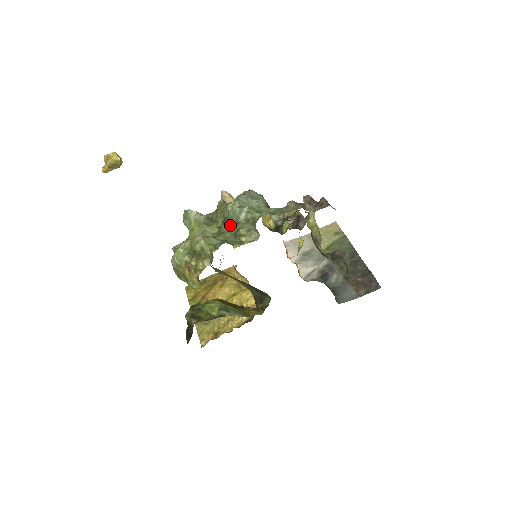
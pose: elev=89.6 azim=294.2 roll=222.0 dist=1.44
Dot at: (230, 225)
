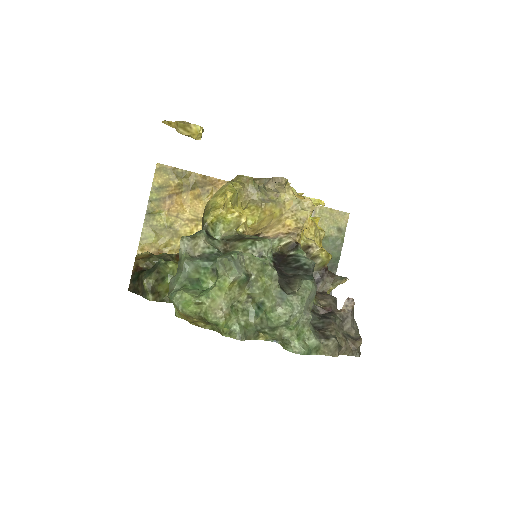
Dot at: (262, 319)
